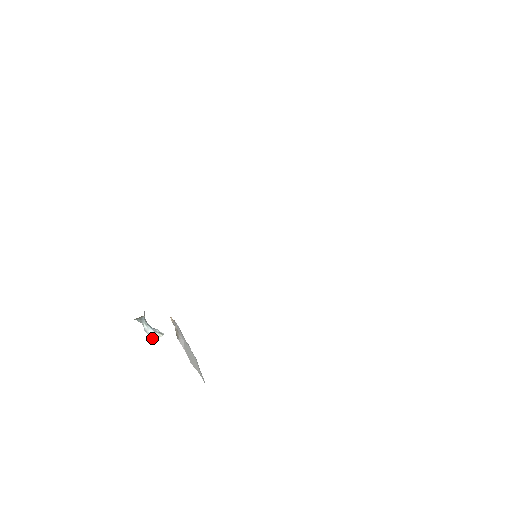
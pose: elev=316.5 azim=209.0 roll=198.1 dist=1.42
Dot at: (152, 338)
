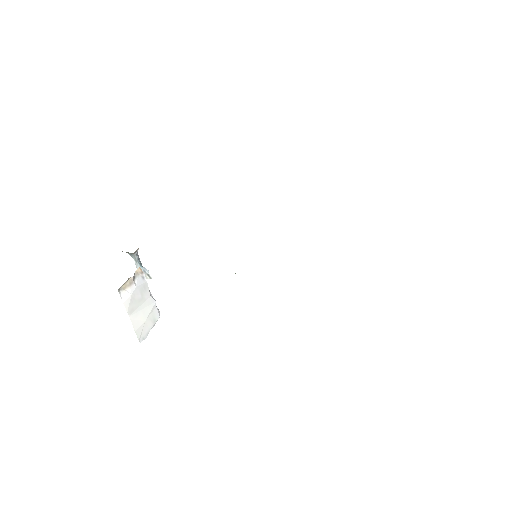
Dot at: occluded
